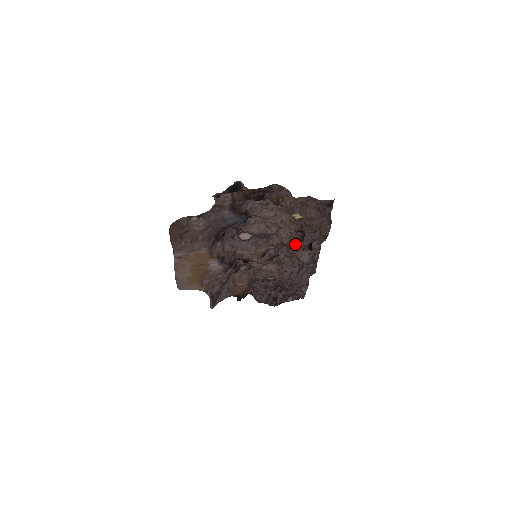
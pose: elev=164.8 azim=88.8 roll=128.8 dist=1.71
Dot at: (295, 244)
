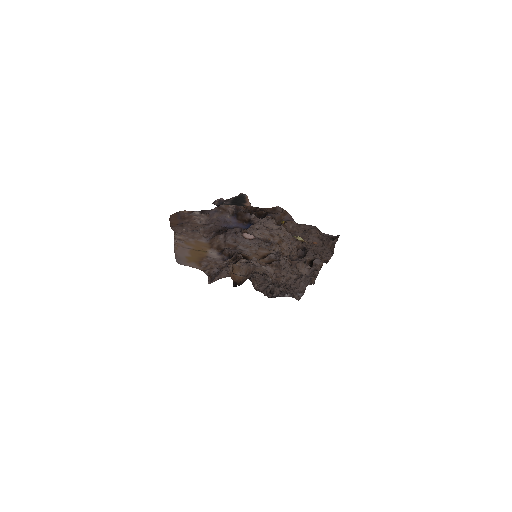
Dot at: (295, 258)
